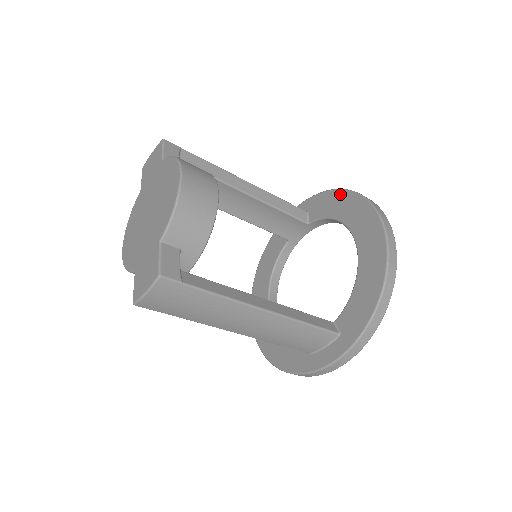
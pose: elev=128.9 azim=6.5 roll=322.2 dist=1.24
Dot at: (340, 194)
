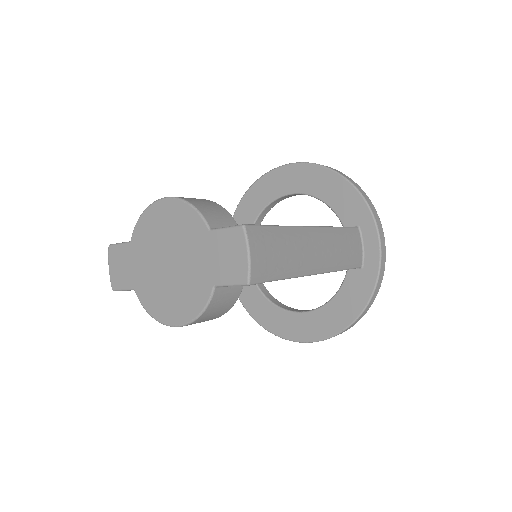
Dot at: (244, 201)
